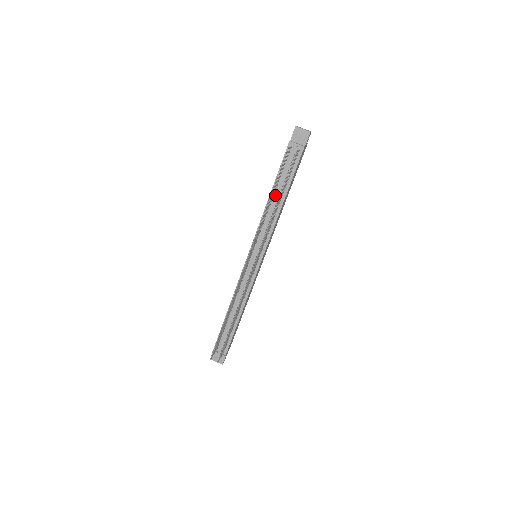
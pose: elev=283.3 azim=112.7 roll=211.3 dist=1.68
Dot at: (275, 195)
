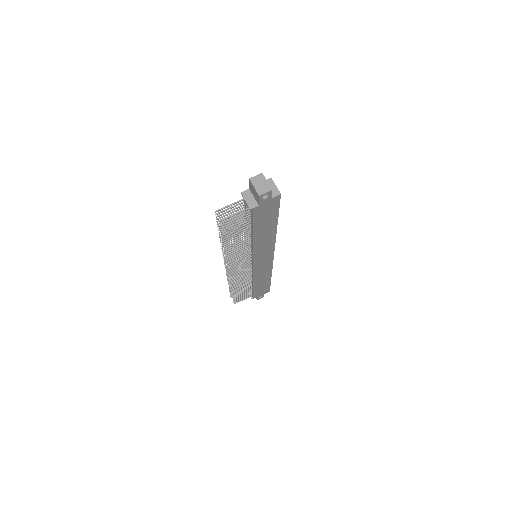
Dot at: occluded
